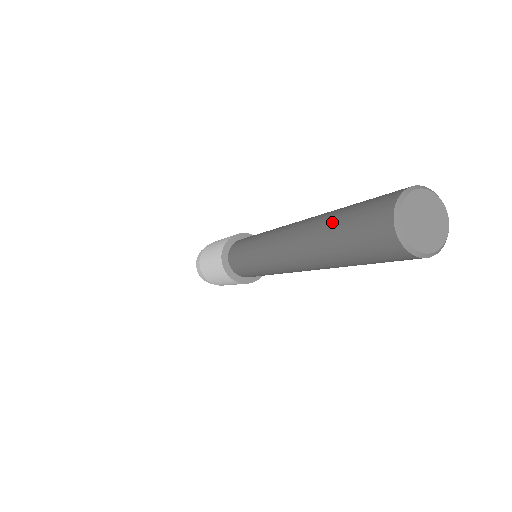
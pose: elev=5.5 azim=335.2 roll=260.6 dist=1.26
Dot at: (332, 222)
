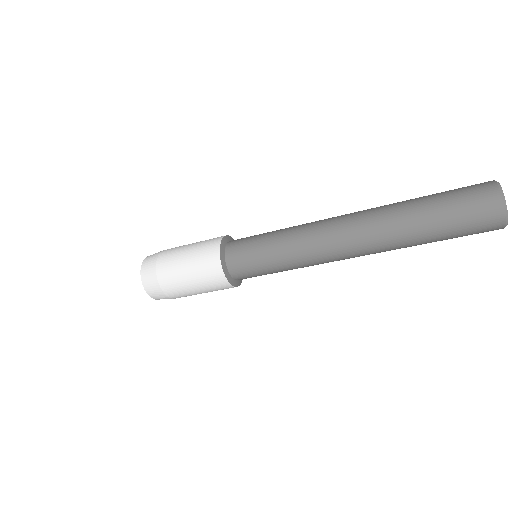
Dot at: (424, 215)
